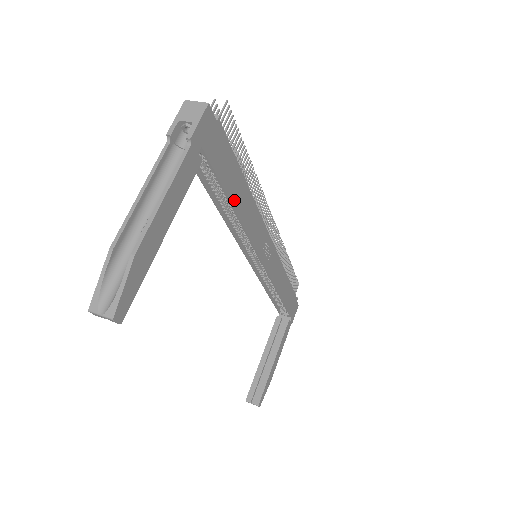
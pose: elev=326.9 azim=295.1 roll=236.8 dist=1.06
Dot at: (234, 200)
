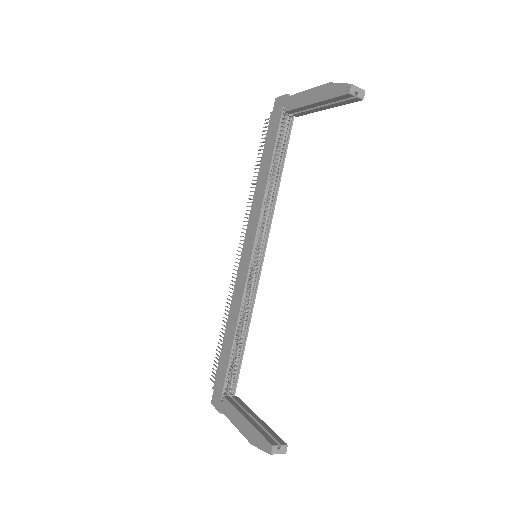
Dot at: (281, 170)
